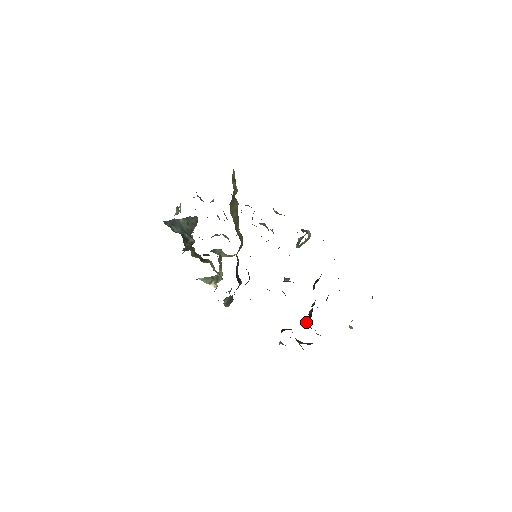
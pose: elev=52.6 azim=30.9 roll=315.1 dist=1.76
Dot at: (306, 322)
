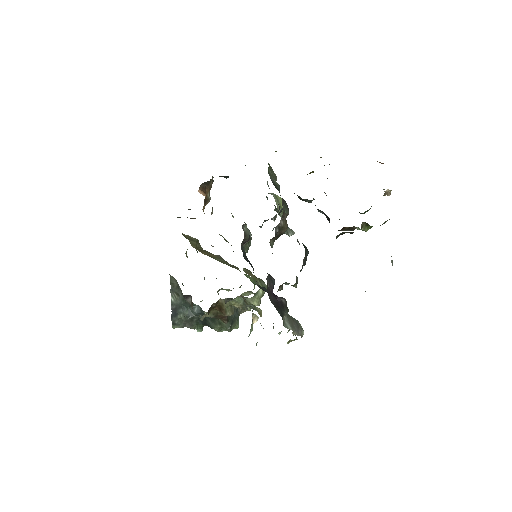
Dot at: occluded
